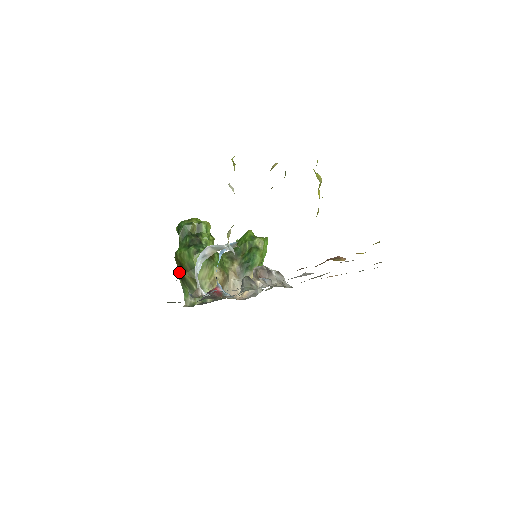
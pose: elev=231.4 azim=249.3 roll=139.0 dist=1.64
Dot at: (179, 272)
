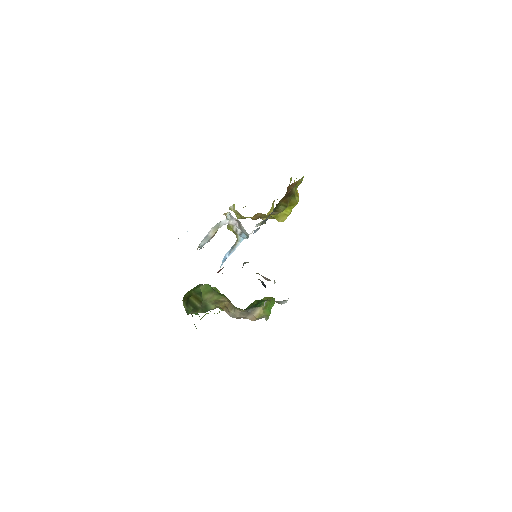
Dot at: (185, 301)
